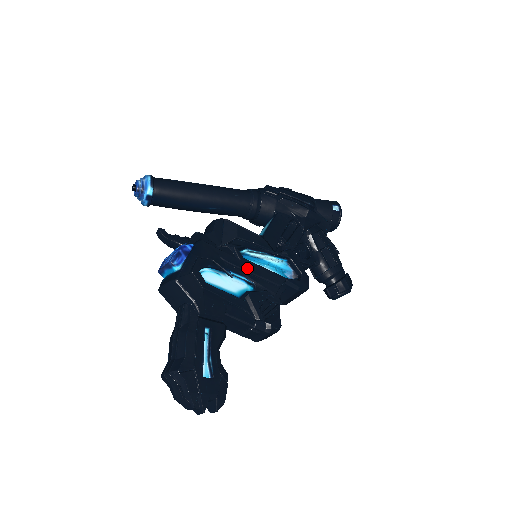
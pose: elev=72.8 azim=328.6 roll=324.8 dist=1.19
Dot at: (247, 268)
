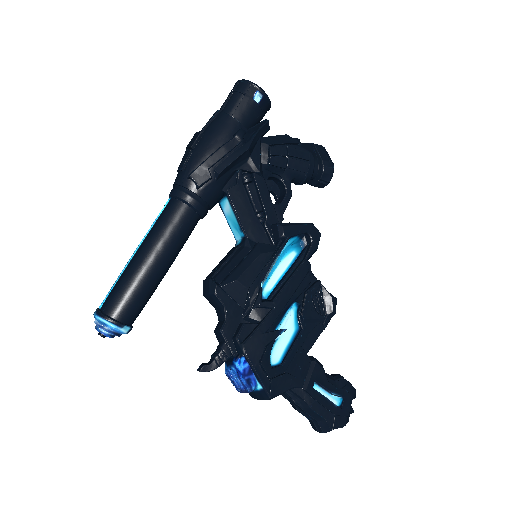
Dot at: (283, 304)
